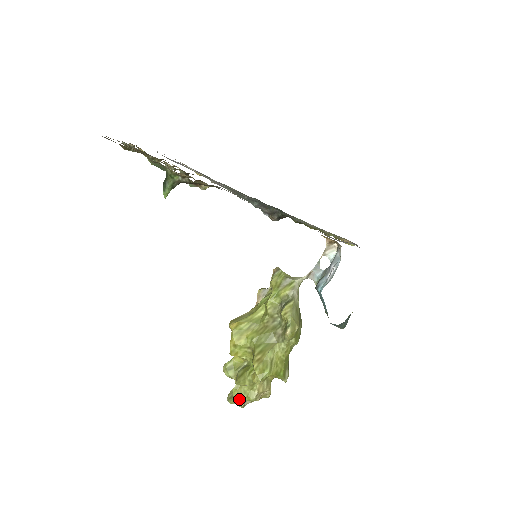
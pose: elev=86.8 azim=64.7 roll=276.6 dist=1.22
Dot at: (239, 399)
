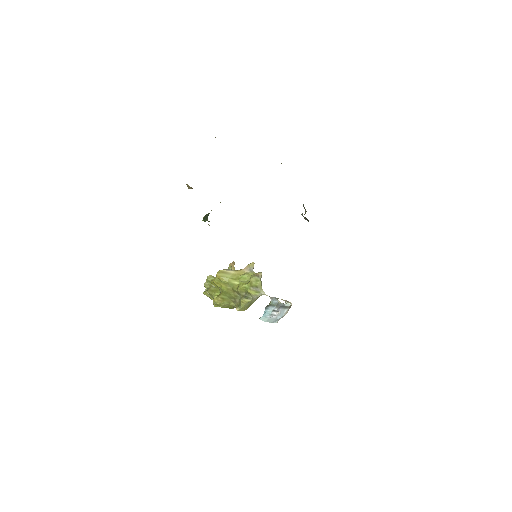
Dot at: occluded
